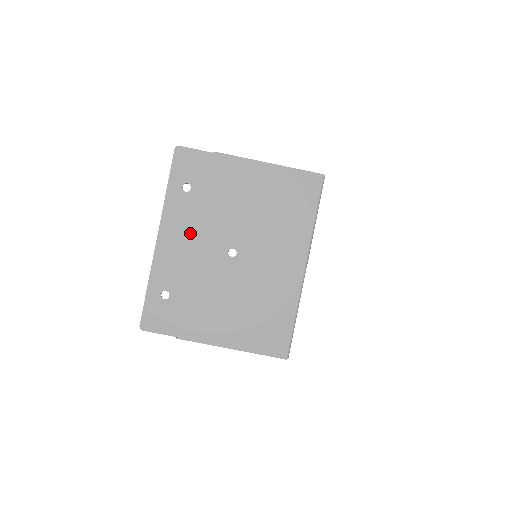
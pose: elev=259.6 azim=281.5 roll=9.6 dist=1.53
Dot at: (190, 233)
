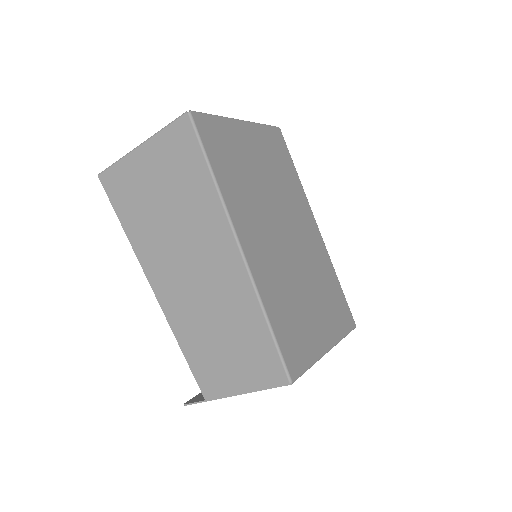
Dot at: occluded
